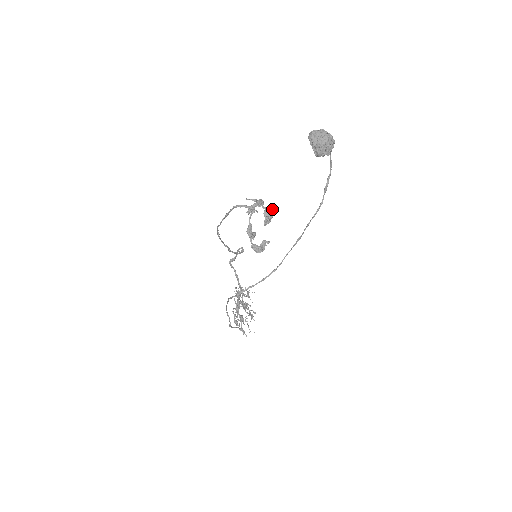
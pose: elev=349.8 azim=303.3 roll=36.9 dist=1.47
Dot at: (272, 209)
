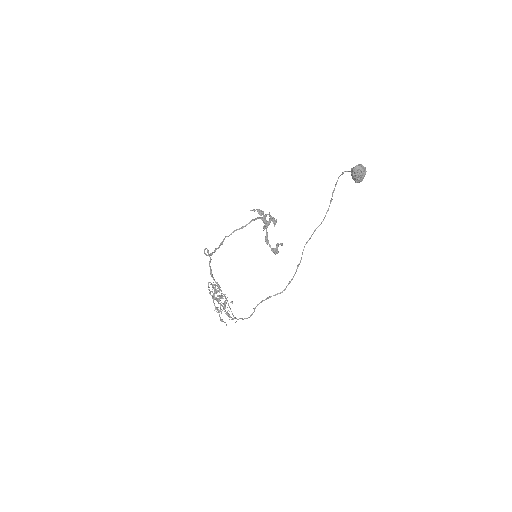
Dot at: occluded
